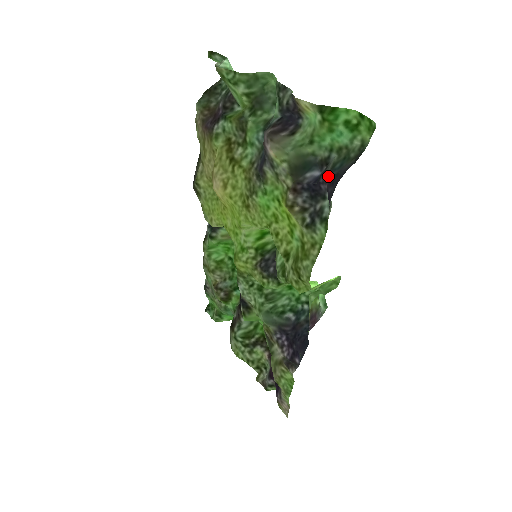
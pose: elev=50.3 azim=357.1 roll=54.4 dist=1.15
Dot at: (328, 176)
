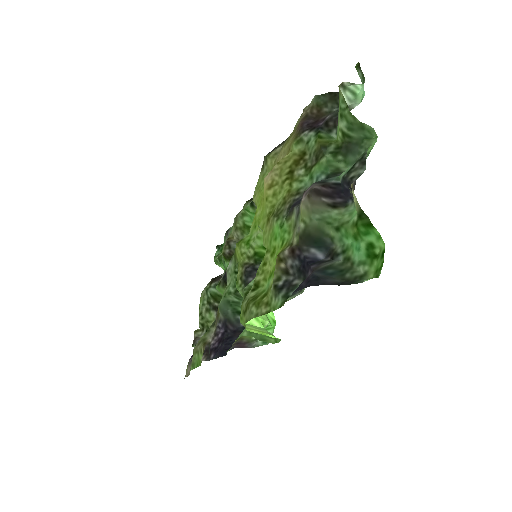
Dot at: (314, 271)
